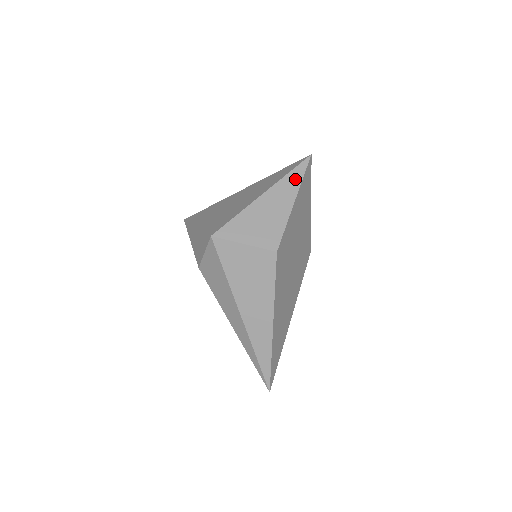
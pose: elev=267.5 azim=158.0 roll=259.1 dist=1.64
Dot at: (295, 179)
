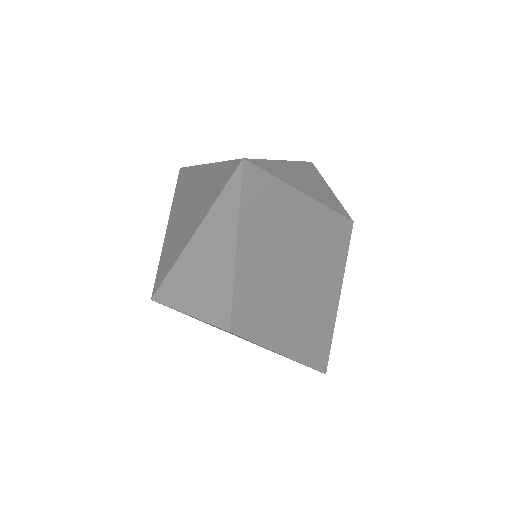
Dot at: (227, 216)
